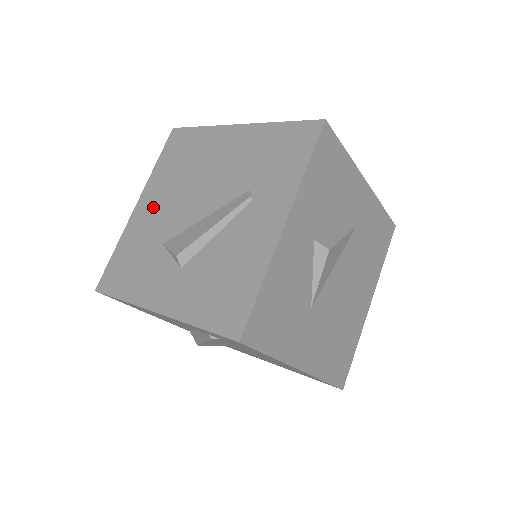
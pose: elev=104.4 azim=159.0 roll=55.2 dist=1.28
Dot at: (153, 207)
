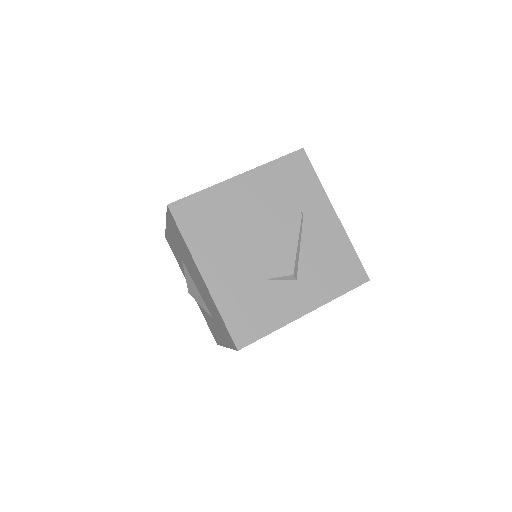
Dot at: (224, 266)
